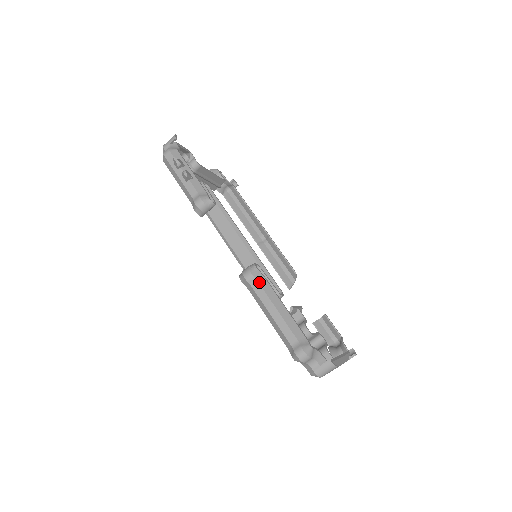
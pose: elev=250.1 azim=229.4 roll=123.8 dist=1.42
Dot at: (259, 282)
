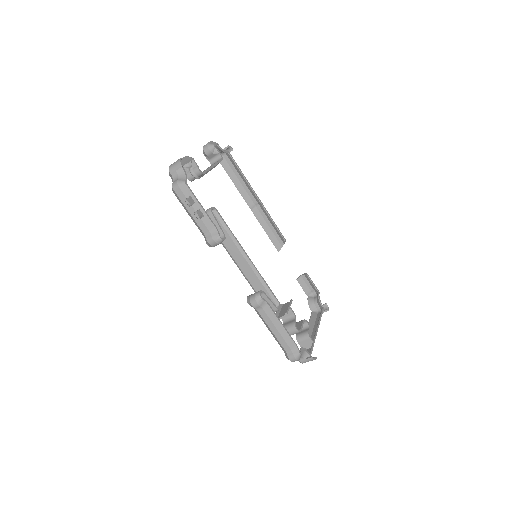
Dot at: (263, 309)
